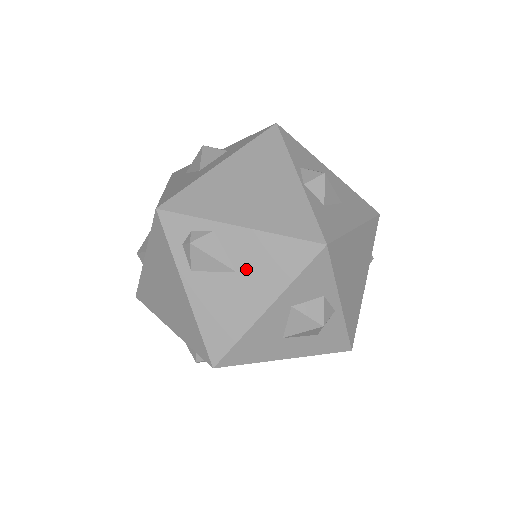
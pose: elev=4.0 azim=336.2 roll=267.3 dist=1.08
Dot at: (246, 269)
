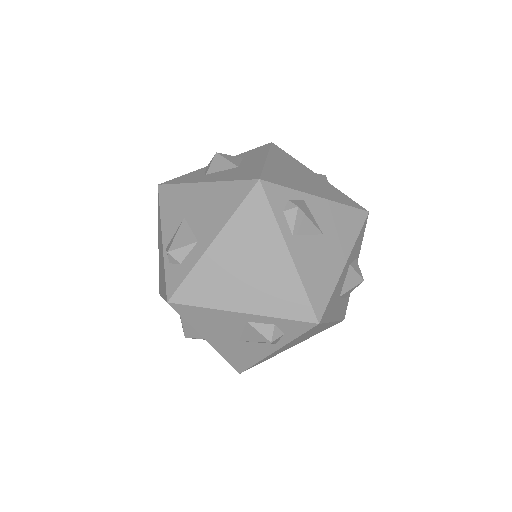
Dot at: (329, 231)
